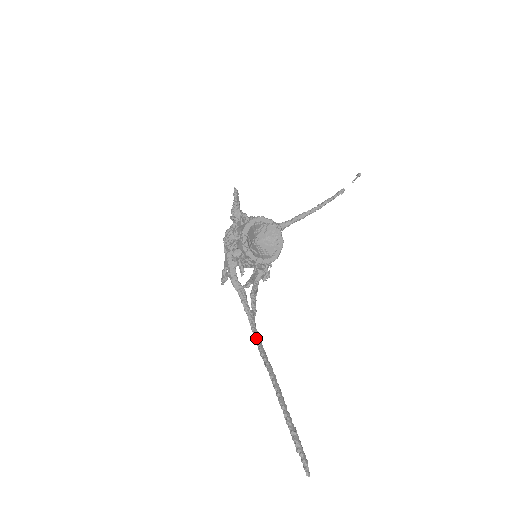
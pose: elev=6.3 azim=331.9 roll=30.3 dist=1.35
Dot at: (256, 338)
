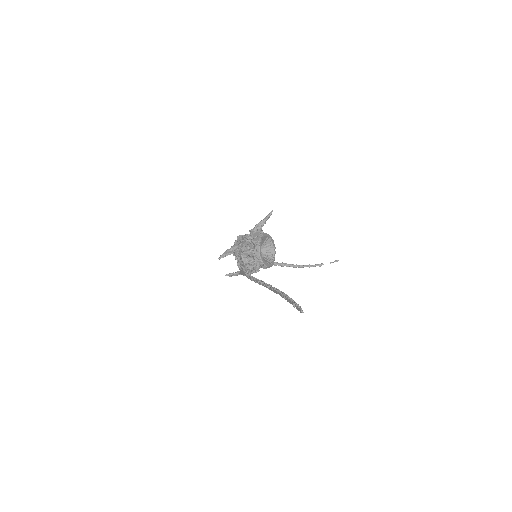
Dot at: (252, 276)
